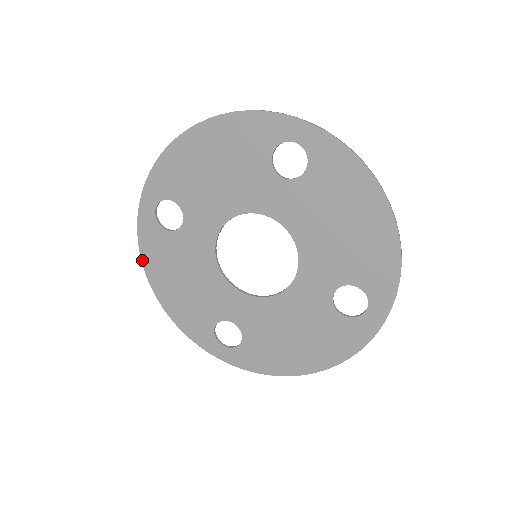
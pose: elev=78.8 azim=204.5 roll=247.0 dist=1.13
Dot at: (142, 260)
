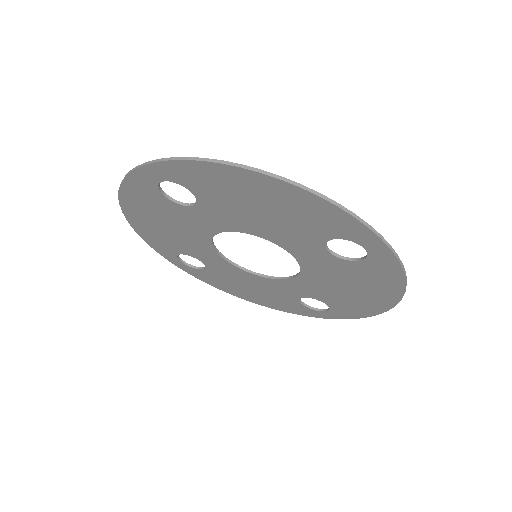
Dot at: (220, 289)
